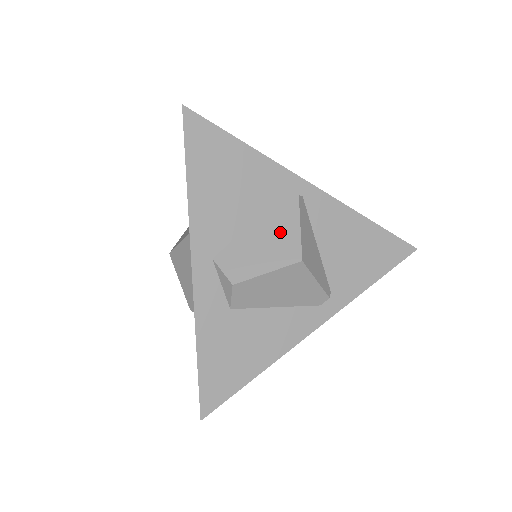
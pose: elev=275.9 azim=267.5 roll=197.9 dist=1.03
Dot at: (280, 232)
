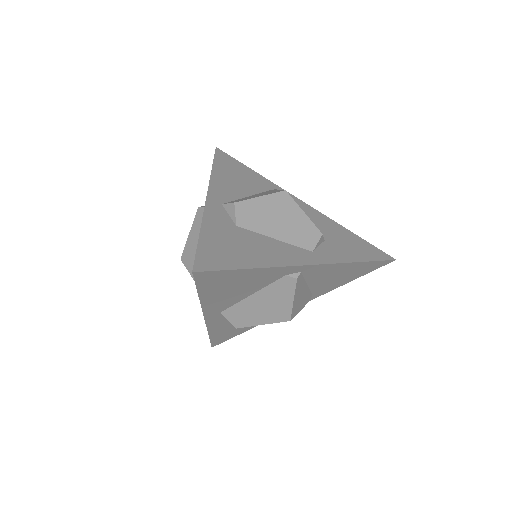
Dot at: (276, 302)
